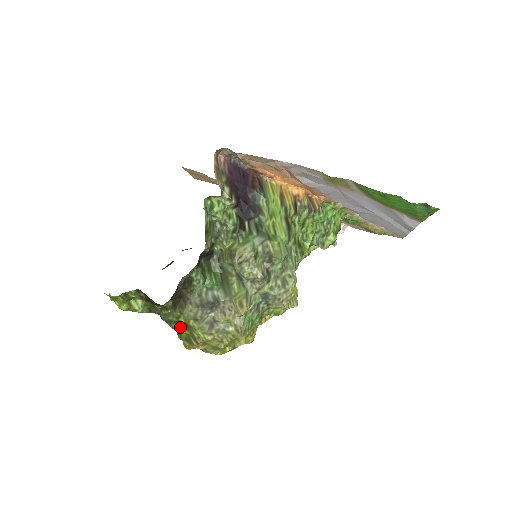
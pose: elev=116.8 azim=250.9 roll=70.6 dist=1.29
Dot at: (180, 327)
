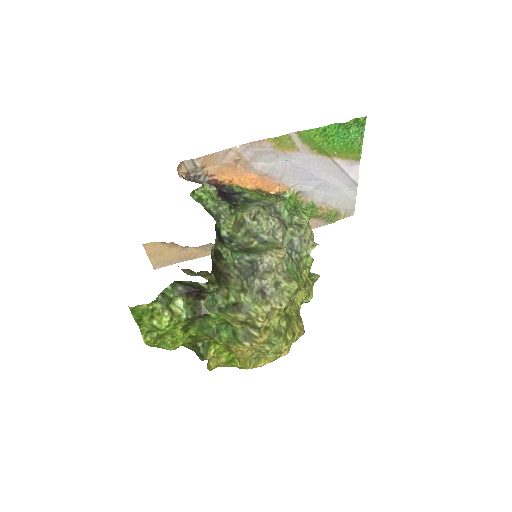
Dot at: (233, 315)
